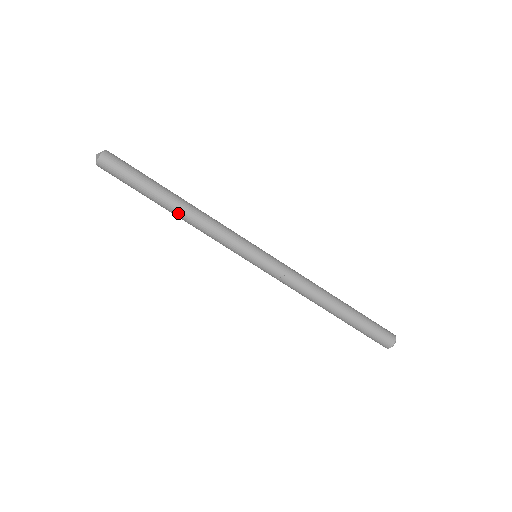
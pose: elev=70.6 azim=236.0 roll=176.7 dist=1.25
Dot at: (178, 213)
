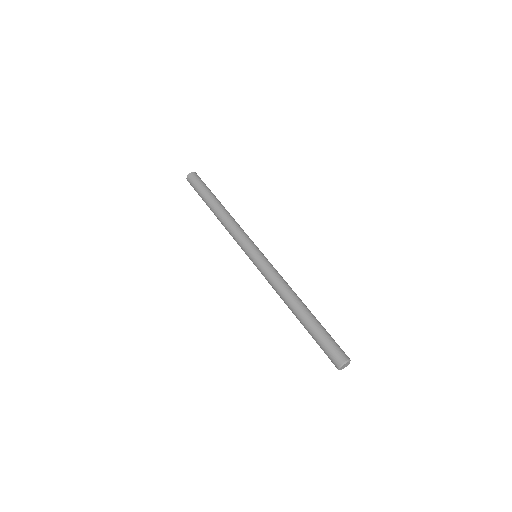
Dot at: (216, 214)
